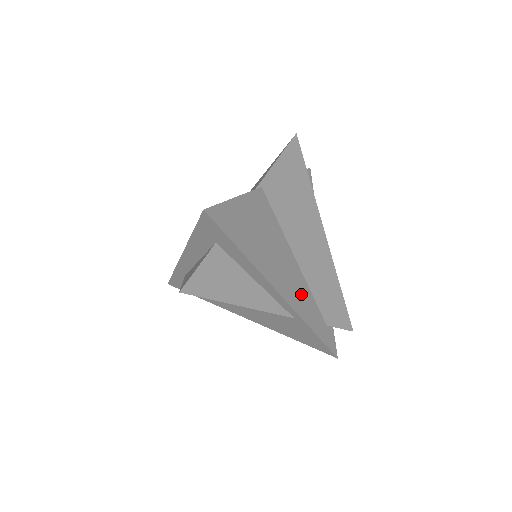
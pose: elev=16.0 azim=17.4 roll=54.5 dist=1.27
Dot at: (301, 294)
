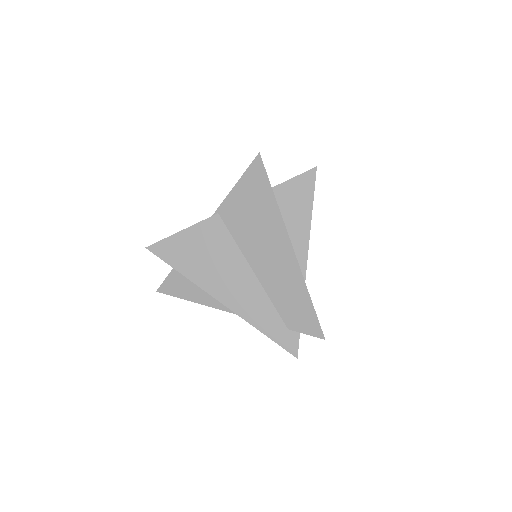
Dot at: (253, 301)
